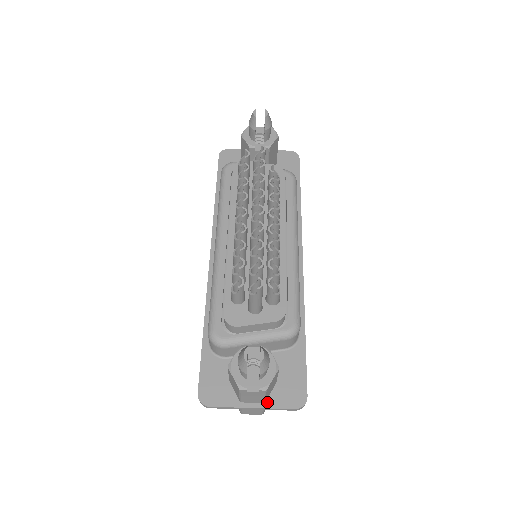
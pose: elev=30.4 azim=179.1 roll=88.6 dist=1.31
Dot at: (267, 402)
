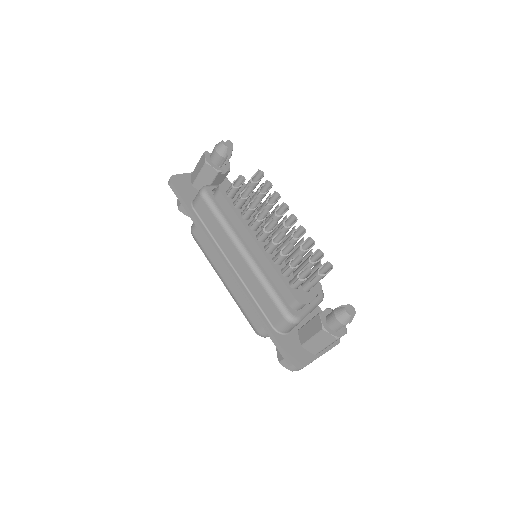
Dot at: occluded
